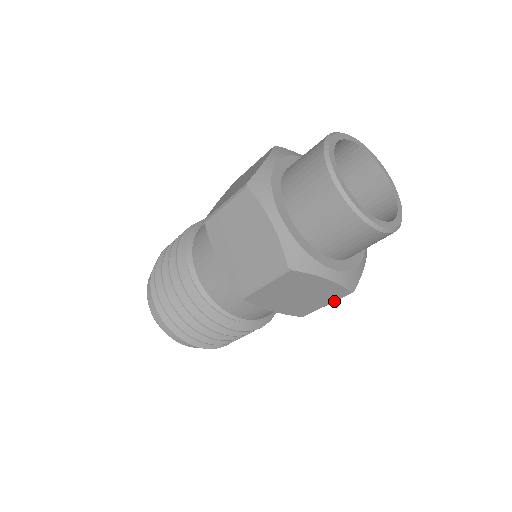
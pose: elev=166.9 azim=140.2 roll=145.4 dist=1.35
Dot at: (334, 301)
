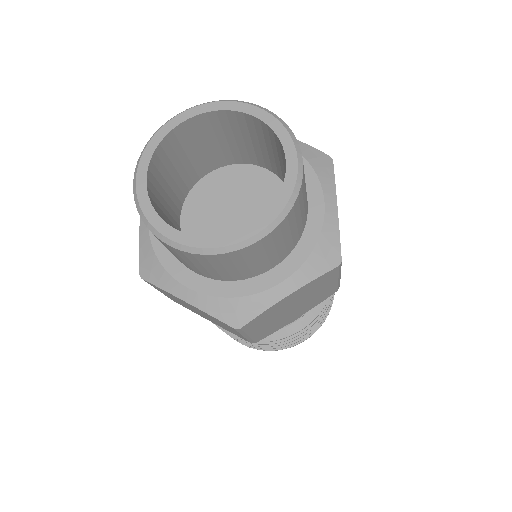
Dot at: (240, 333)
